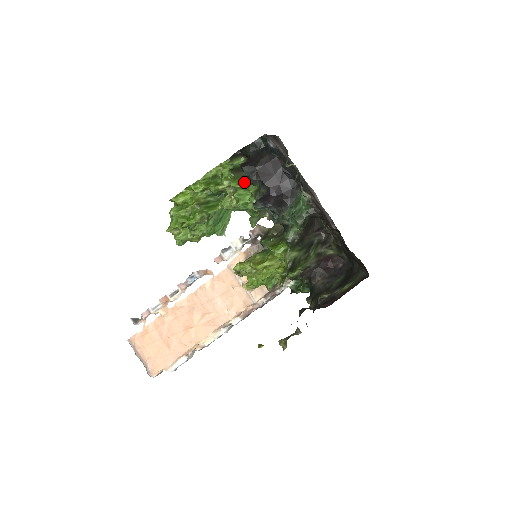
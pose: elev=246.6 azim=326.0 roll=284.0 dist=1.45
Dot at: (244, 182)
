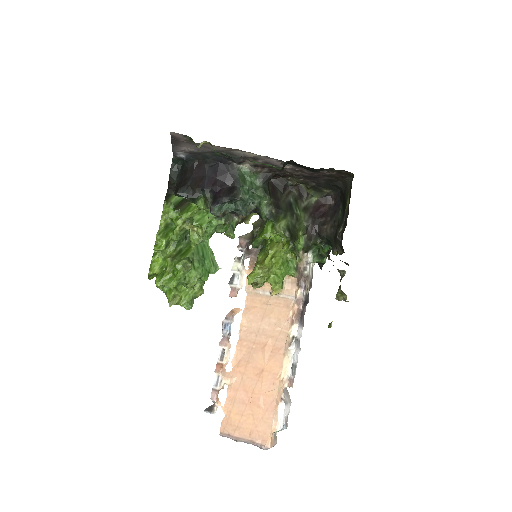
Dot at: (192, 207)
